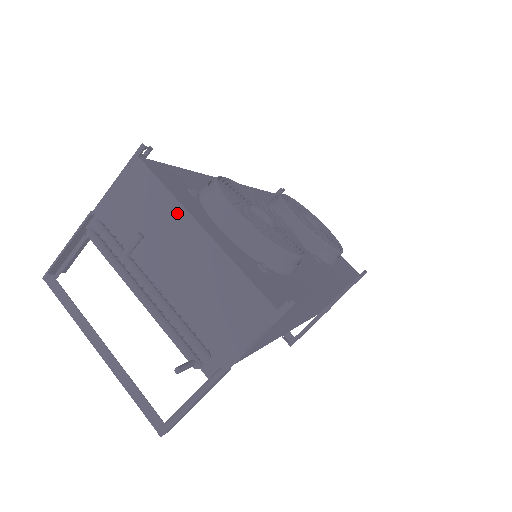
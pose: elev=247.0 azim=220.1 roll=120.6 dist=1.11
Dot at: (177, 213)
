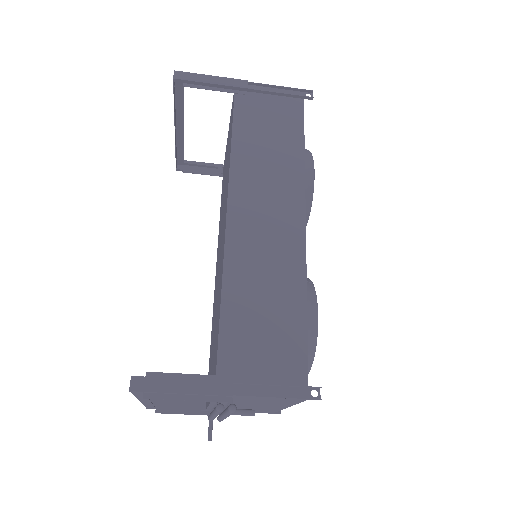
Dot at: (285, 405)
